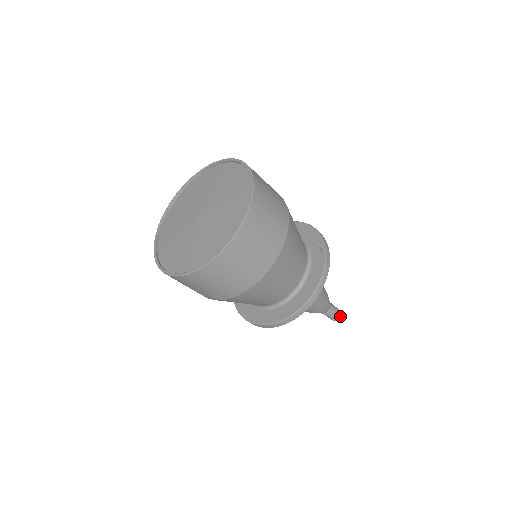
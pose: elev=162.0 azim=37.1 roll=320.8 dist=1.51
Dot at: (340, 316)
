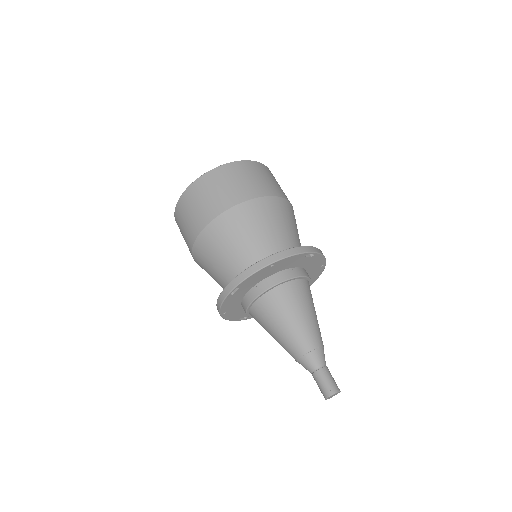
Dot at: (334, 392)
